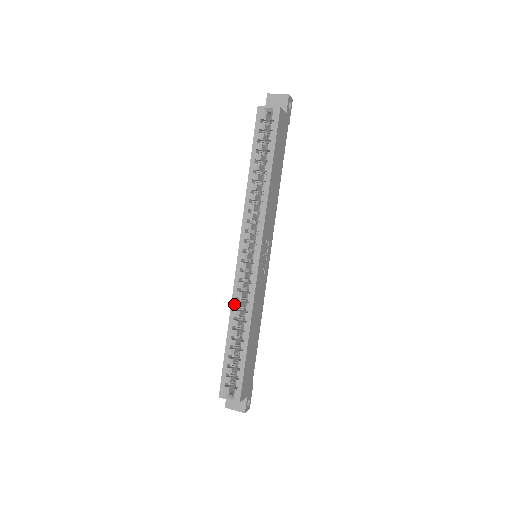
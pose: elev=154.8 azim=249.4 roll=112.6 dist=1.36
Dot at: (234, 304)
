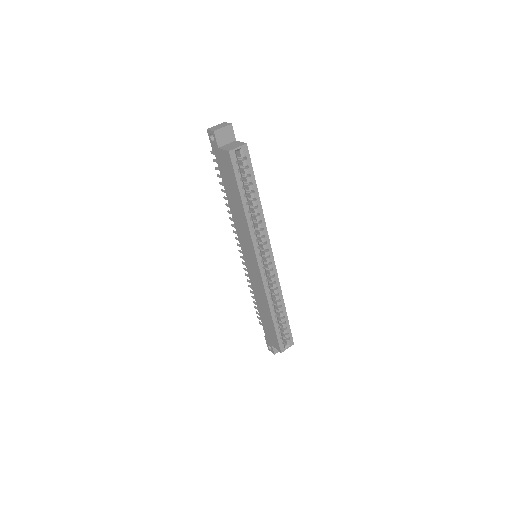
Dot at: (269, 297)
